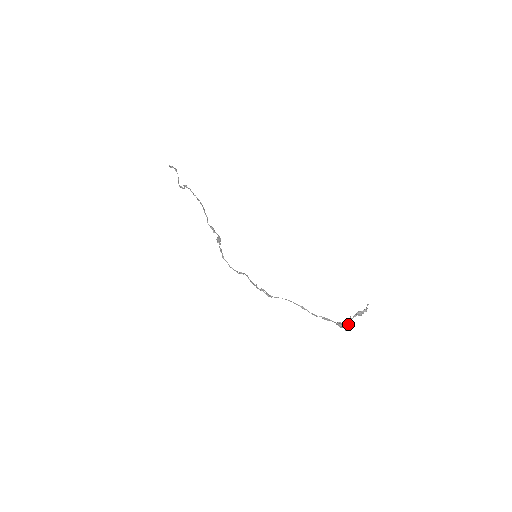
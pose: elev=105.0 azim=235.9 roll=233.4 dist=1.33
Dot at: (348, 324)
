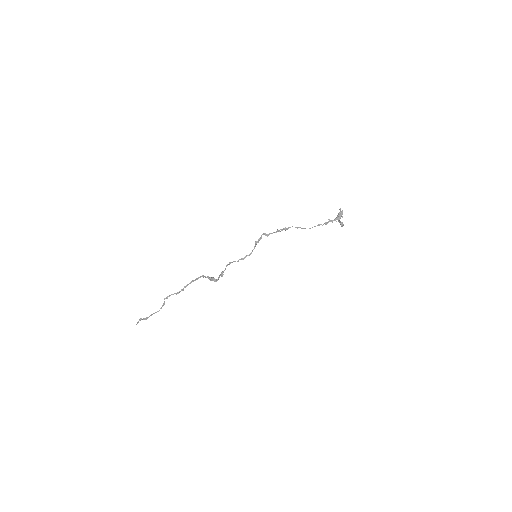
Dot at: (340, 215)
